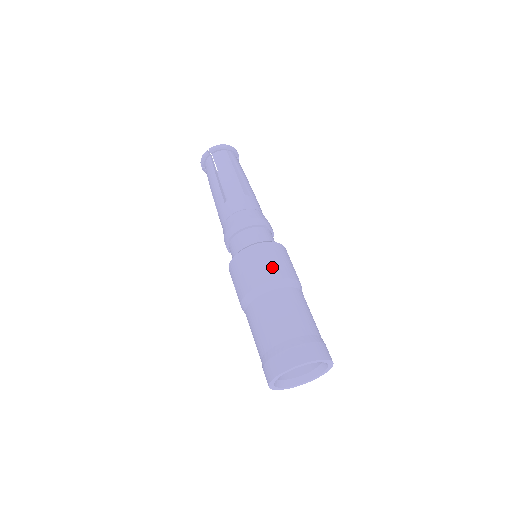
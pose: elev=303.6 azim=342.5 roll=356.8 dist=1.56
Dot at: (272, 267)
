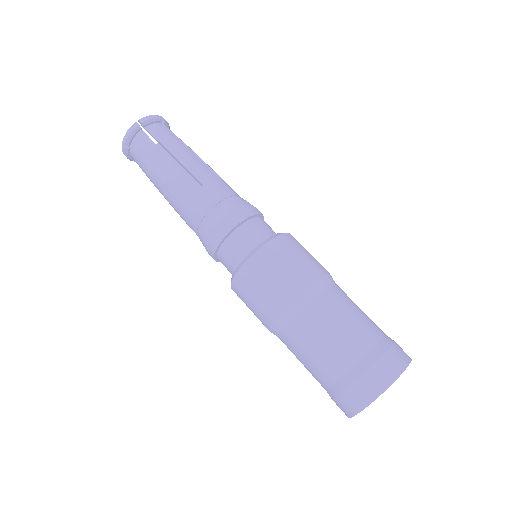
Dot at: (278, 288)
